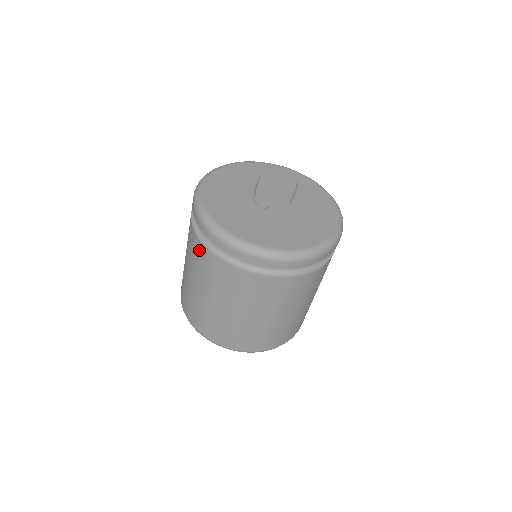
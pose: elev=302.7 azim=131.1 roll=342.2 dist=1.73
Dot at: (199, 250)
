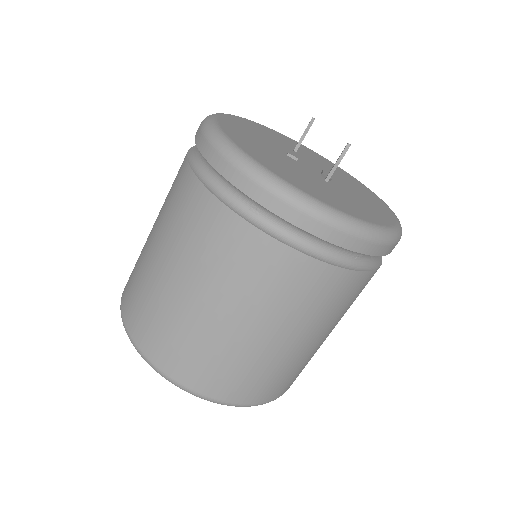
Dot at: occluded
